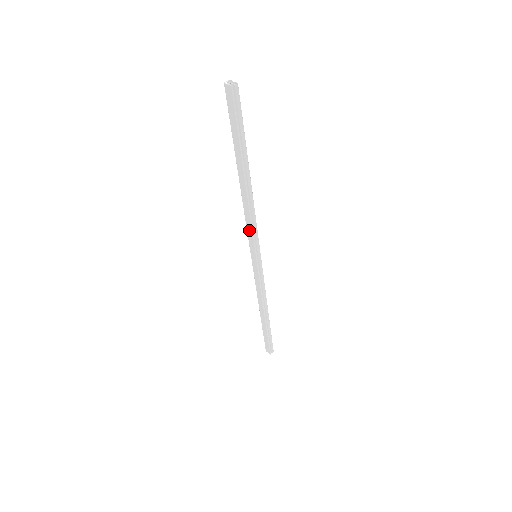
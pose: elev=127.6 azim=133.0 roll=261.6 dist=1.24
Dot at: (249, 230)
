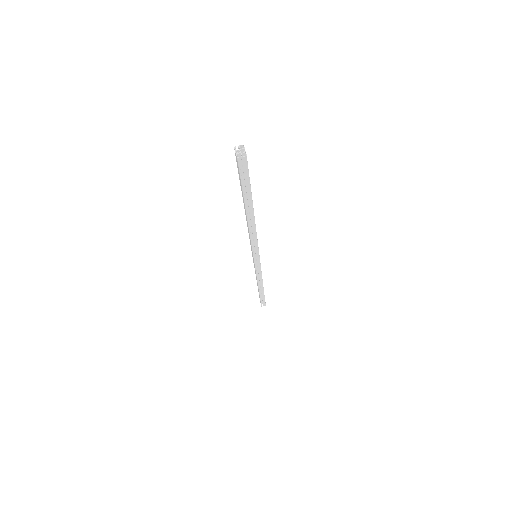
Dot at: (250, 241)
